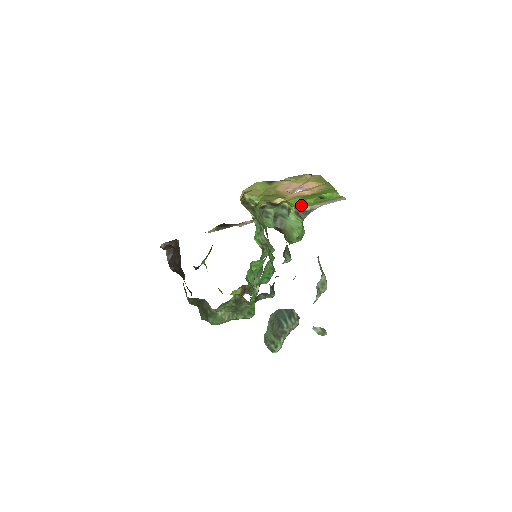
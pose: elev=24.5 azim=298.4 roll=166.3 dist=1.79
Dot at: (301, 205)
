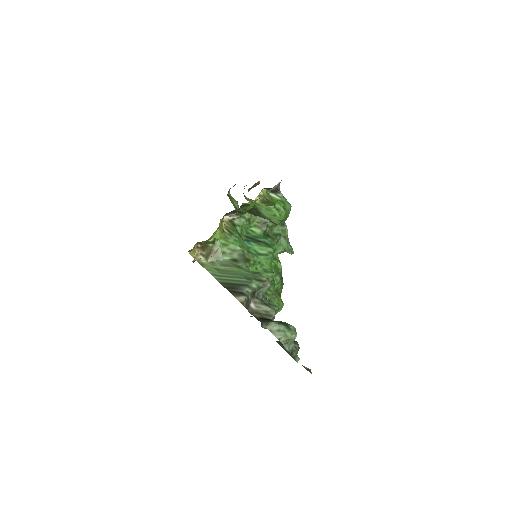
Dot at: (259, 198)
